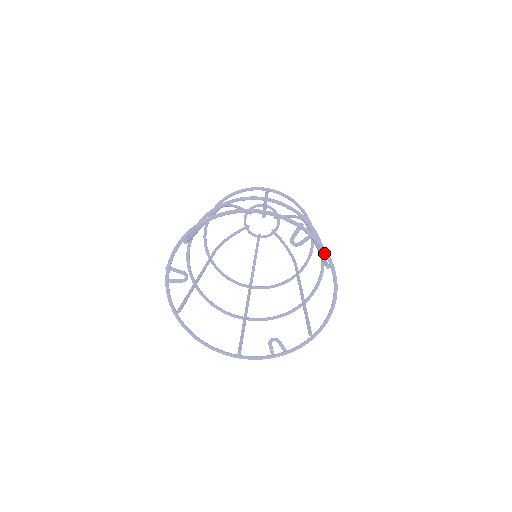
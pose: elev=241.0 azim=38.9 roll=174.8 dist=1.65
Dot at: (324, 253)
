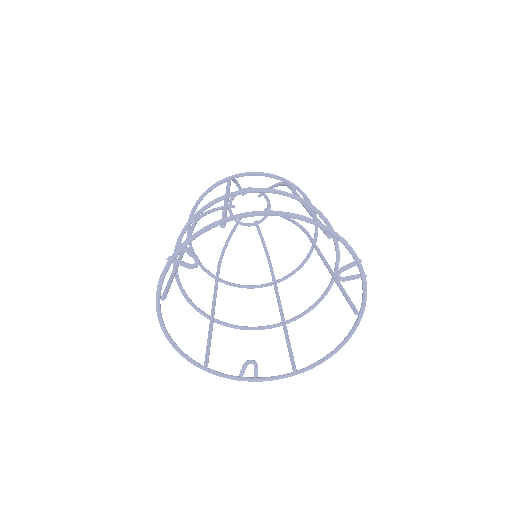
Dot at: (363, 299)
